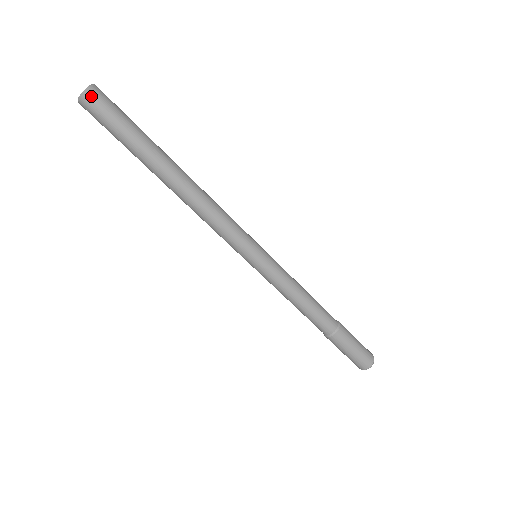
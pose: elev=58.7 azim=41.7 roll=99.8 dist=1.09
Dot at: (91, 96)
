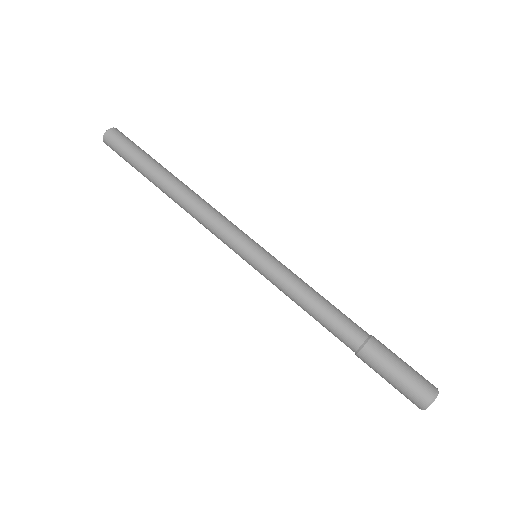
Dot at: occluded
